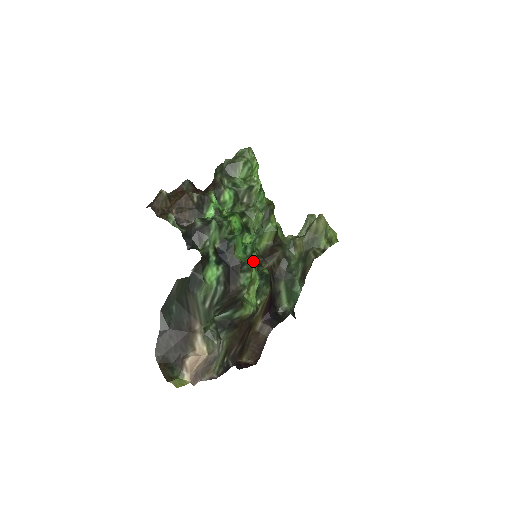
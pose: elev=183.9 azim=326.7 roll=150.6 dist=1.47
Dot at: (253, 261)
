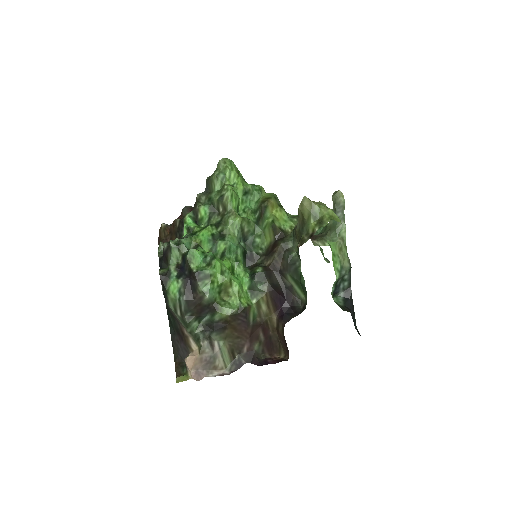
Dot at: (213, 268)
